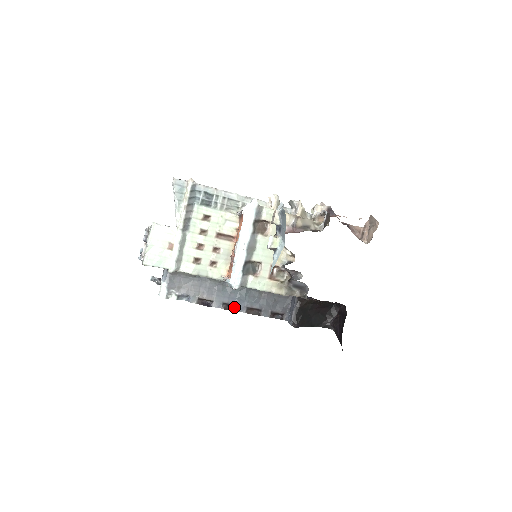
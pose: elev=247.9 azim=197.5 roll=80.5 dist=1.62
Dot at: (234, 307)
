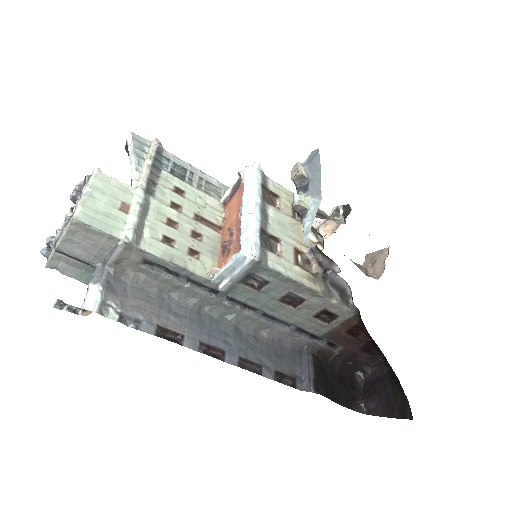
Dot at: (218, 355)
